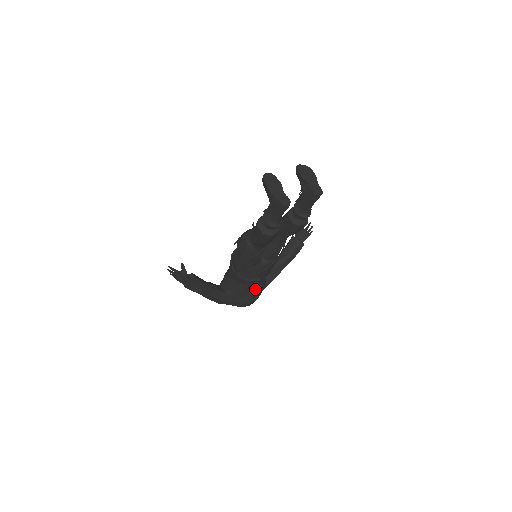
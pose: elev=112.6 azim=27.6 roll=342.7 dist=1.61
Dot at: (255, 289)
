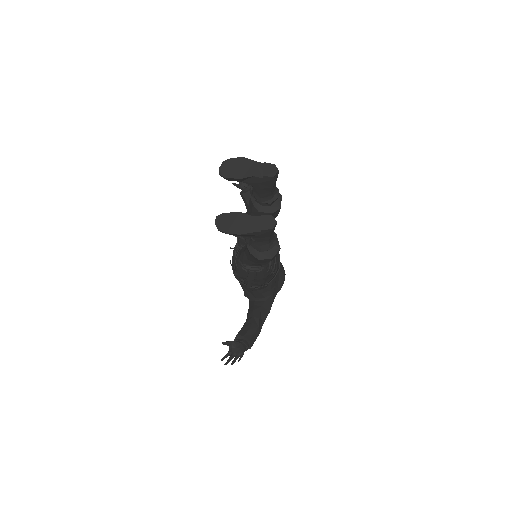
Dot at: occluded
